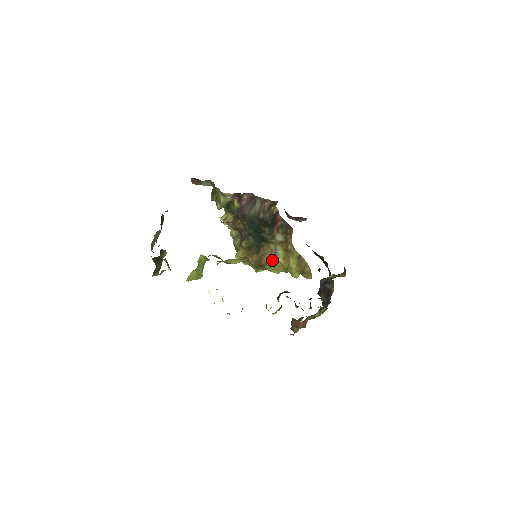
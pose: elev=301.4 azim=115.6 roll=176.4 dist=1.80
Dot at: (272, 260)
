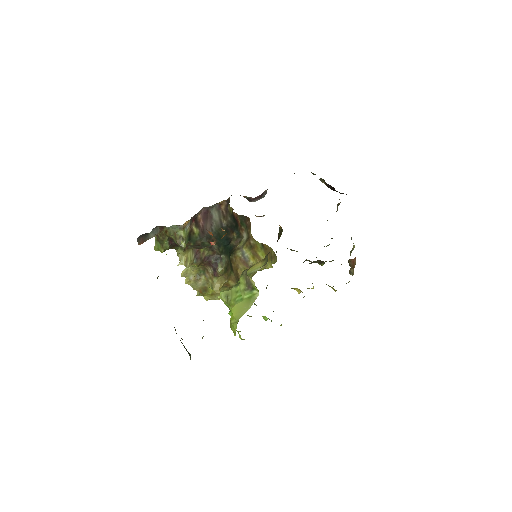
Dot at: (246, 267)
